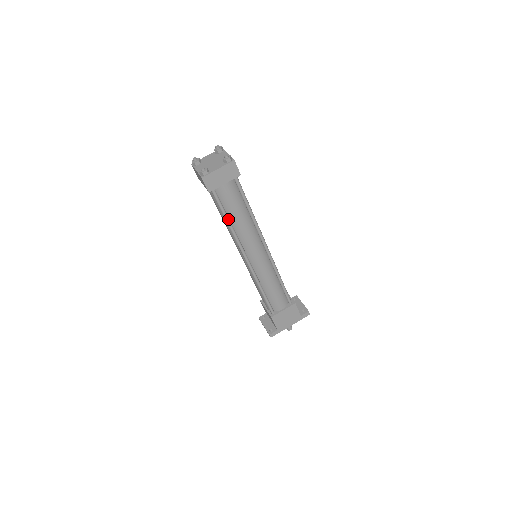
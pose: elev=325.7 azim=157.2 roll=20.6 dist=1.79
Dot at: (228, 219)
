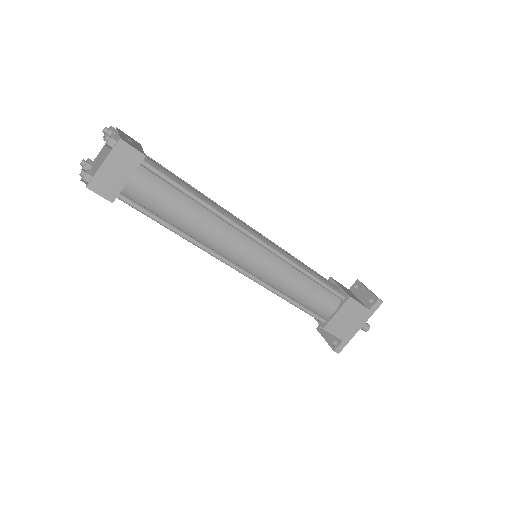
Dot at: (171, 227)
